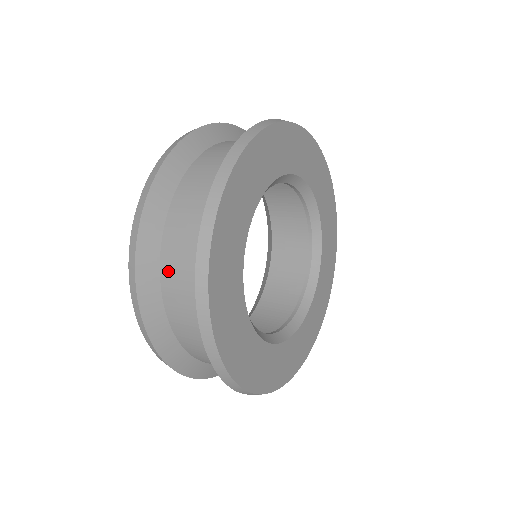
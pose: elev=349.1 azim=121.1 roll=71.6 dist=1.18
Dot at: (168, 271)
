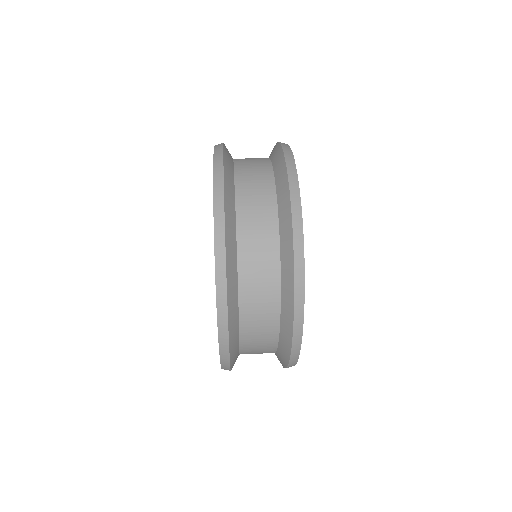
Dot at: (248, 351)
